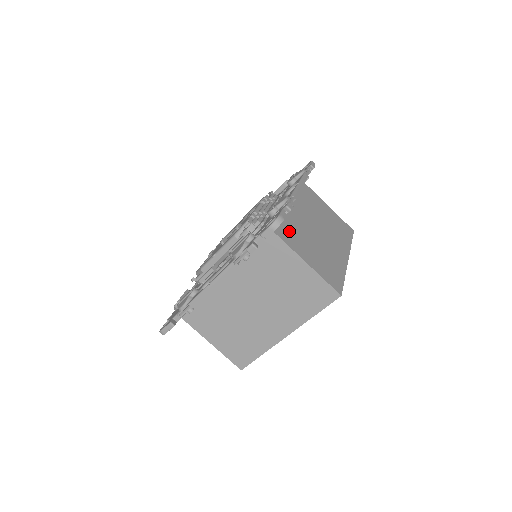
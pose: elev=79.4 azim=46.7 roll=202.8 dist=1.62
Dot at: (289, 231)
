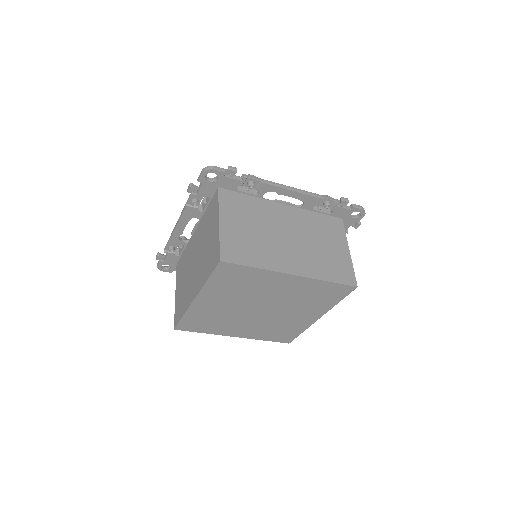
Dot at: occluded
